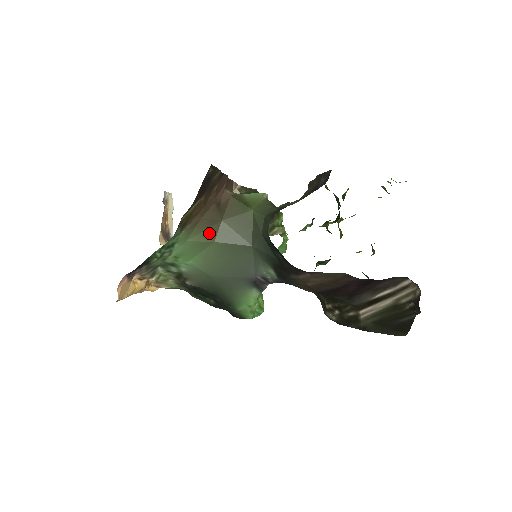
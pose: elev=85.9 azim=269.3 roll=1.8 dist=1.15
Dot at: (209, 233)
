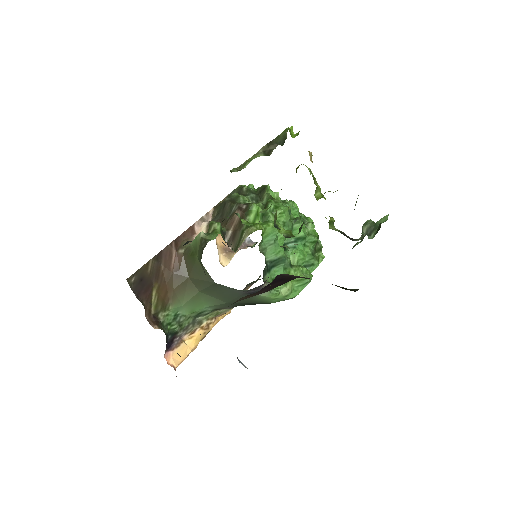
Dot at: (190, 290)
